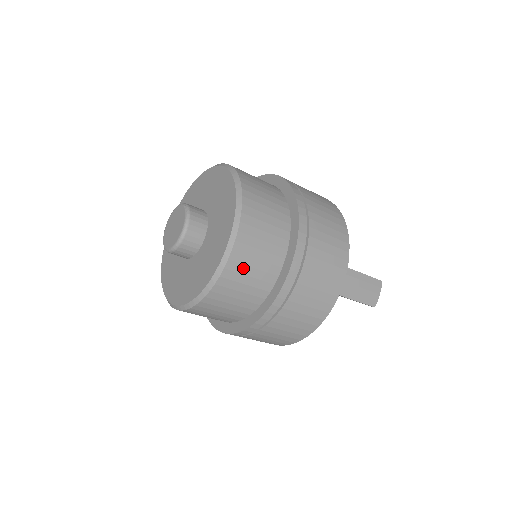
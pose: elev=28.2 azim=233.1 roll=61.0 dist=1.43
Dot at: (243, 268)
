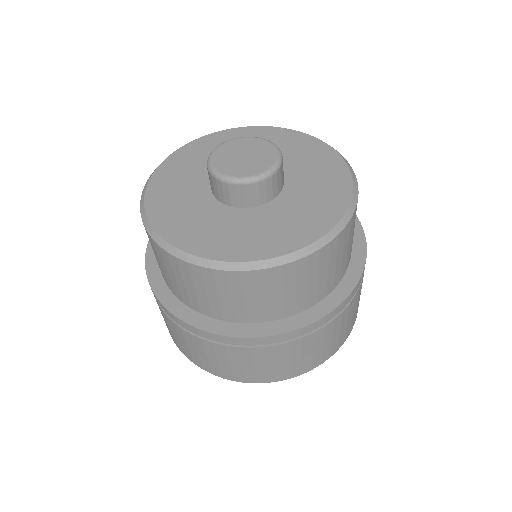
Dot at: occluded
